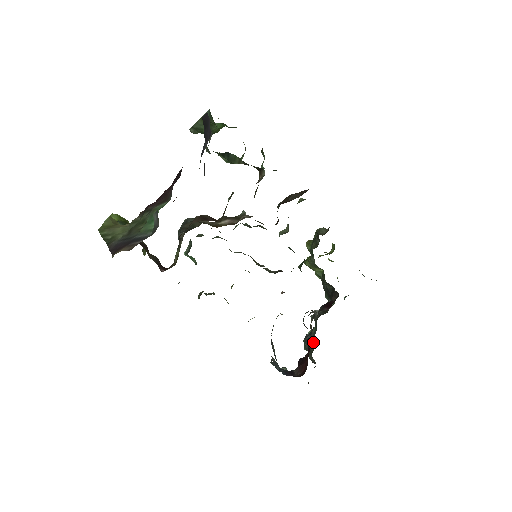
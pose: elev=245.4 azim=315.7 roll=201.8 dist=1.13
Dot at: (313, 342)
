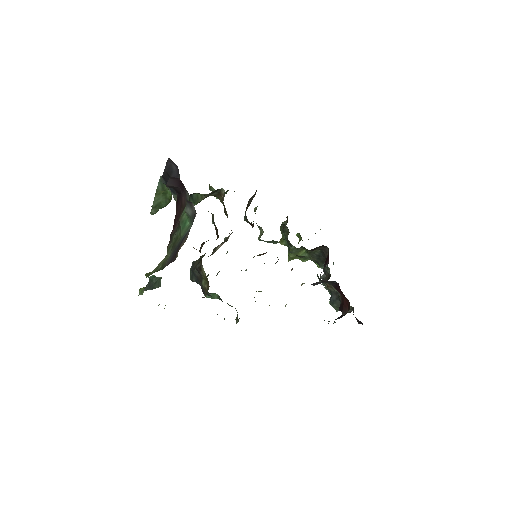
Dot at: (338, 296)
